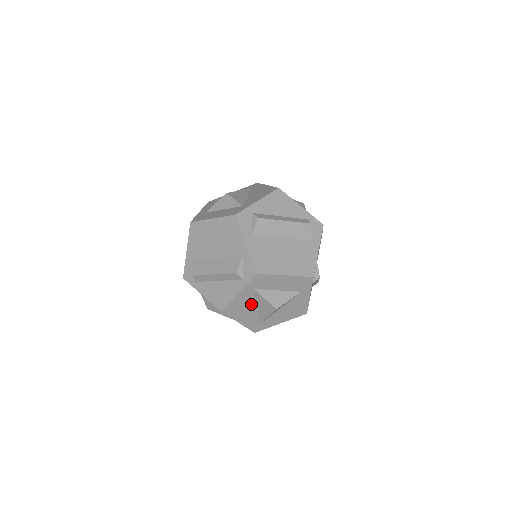
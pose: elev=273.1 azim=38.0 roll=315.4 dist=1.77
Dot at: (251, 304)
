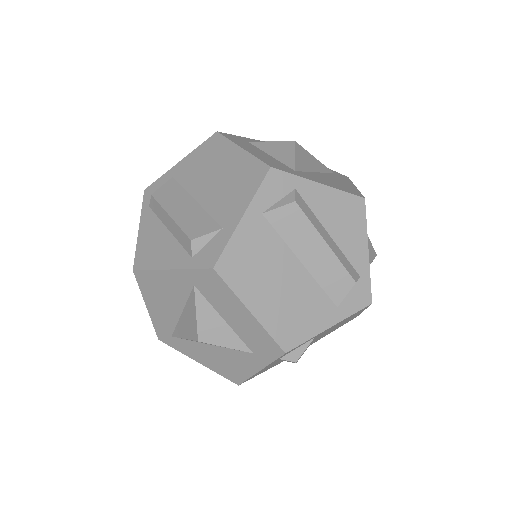
Dot at: (177, 301)
